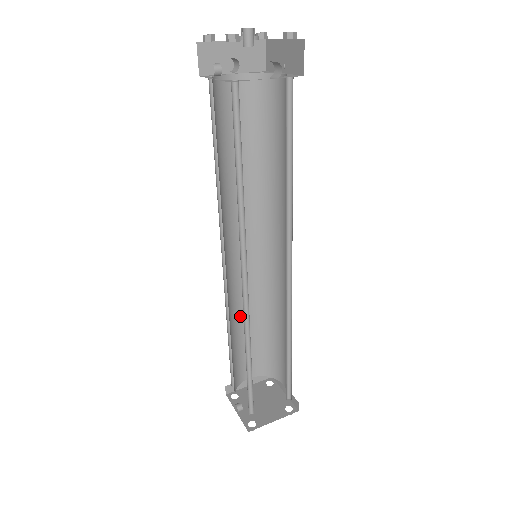
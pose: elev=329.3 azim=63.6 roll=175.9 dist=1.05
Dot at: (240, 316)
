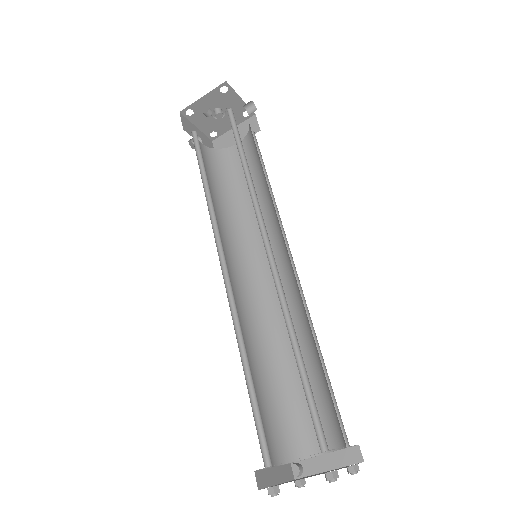
Dot at: occluded
